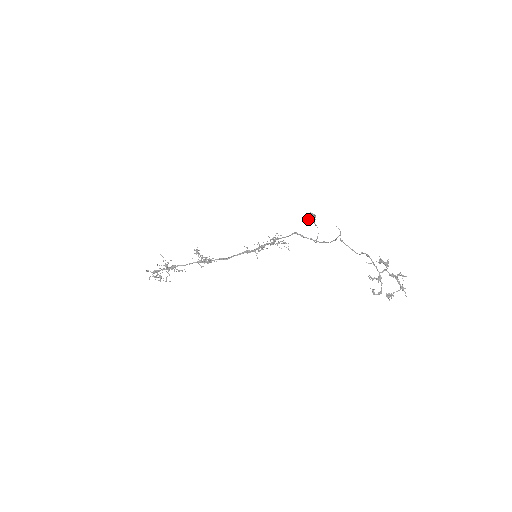
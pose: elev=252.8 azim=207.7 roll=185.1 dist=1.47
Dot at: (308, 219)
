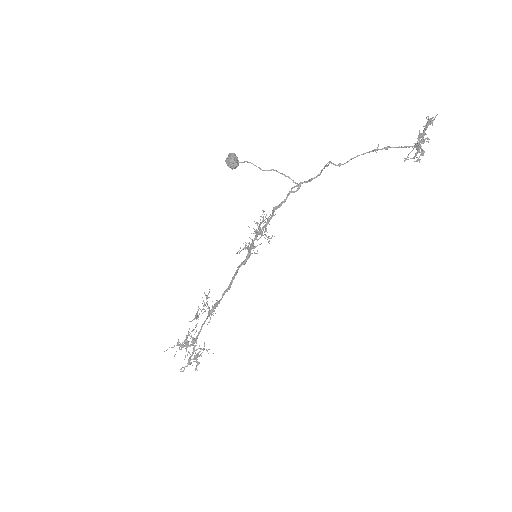
Dot at: occluded
